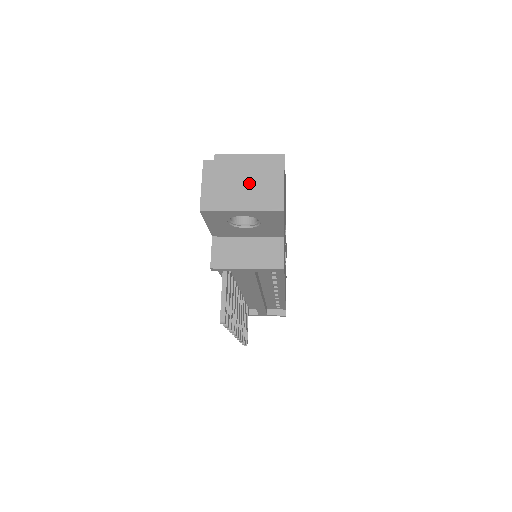
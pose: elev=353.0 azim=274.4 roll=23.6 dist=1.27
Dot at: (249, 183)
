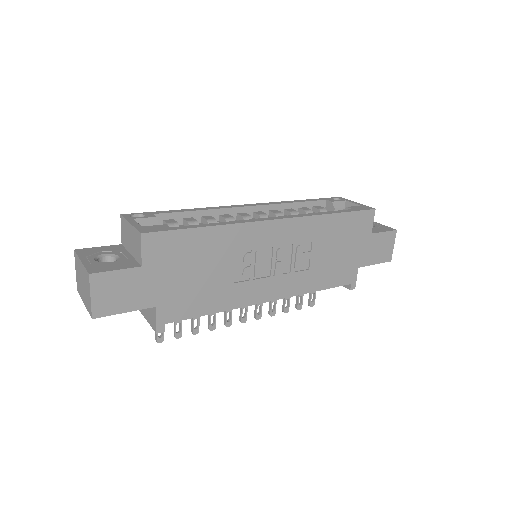
Dot at: (83, 283)
